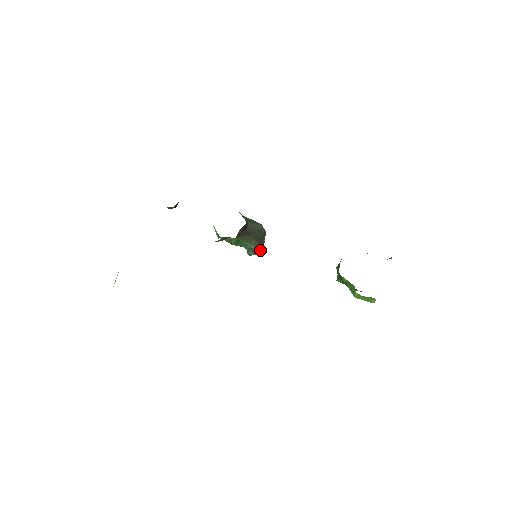
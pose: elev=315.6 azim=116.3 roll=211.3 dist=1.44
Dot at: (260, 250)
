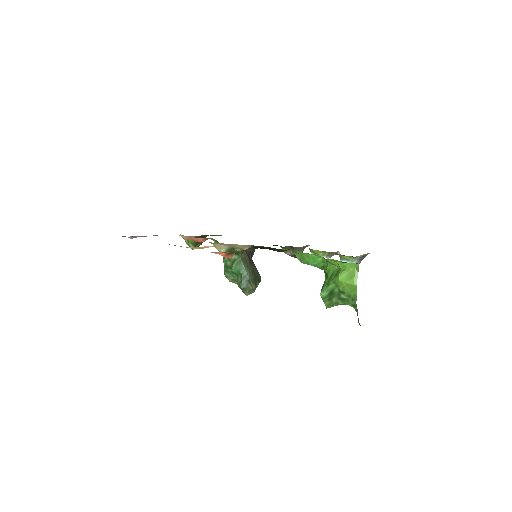
Dot at: (252, 286)
